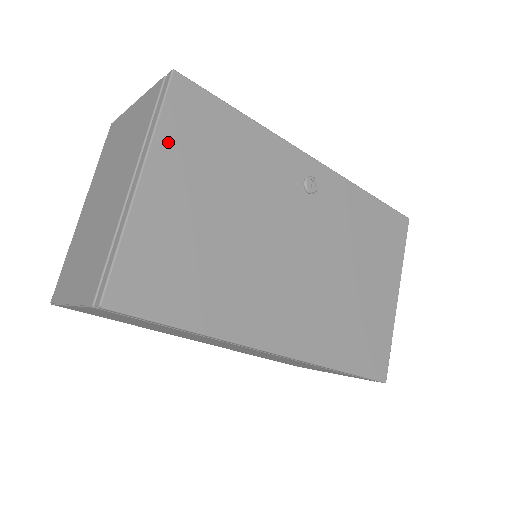
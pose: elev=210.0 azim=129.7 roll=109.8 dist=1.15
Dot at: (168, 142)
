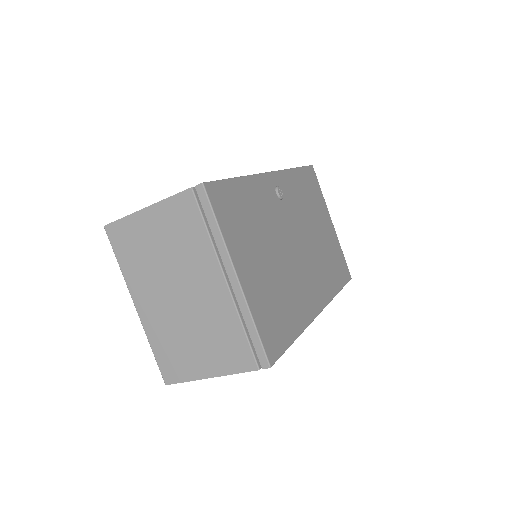
Dot at: (230, 238)
